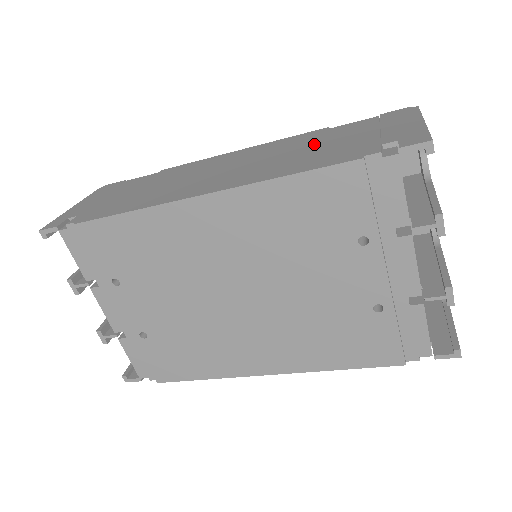
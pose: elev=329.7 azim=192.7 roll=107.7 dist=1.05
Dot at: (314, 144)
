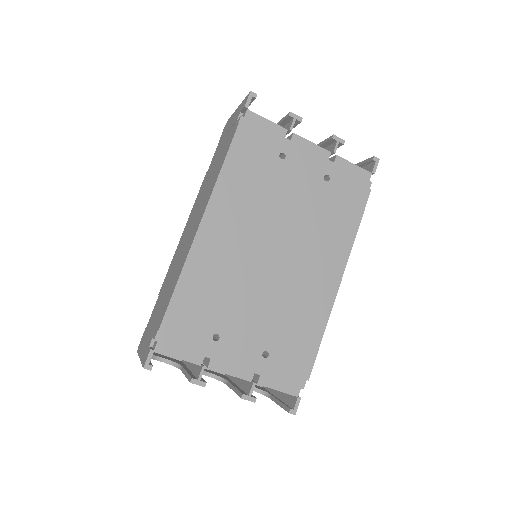
Dot at: (212, 170)
